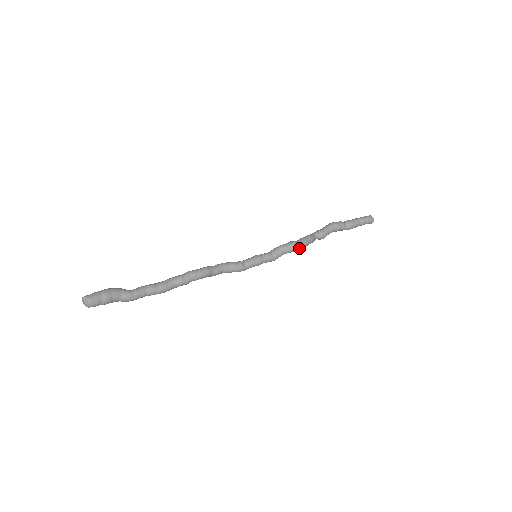
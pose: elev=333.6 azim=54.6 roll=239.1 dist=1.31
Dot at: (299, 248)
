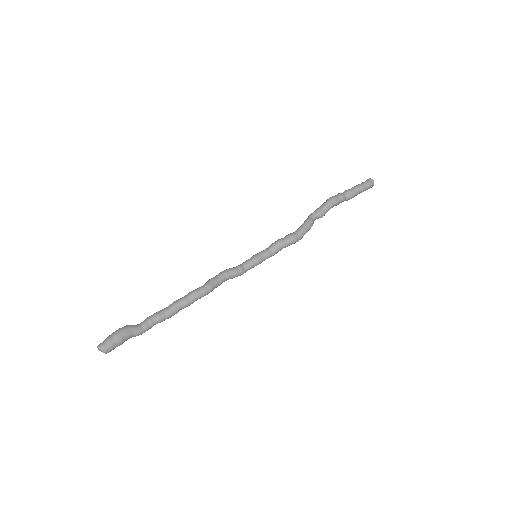
Dot at: occluded
